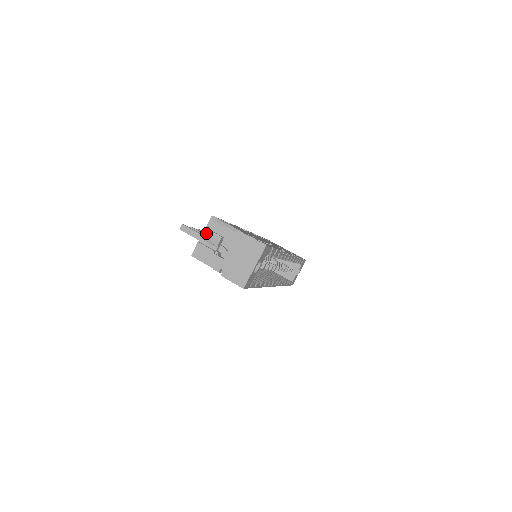
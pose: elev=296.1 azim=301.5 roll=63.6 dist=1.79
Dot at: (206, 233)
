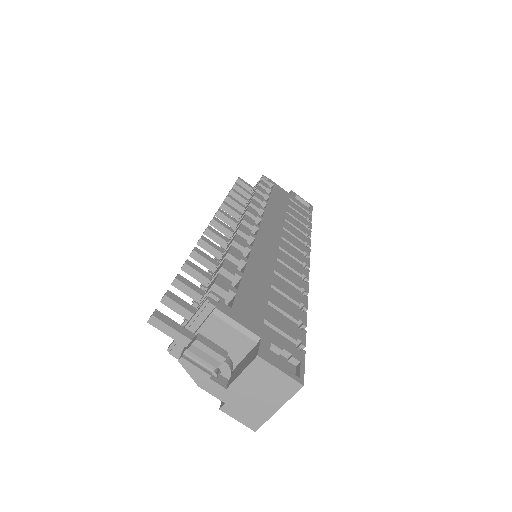
Dot at: (198, 348)
